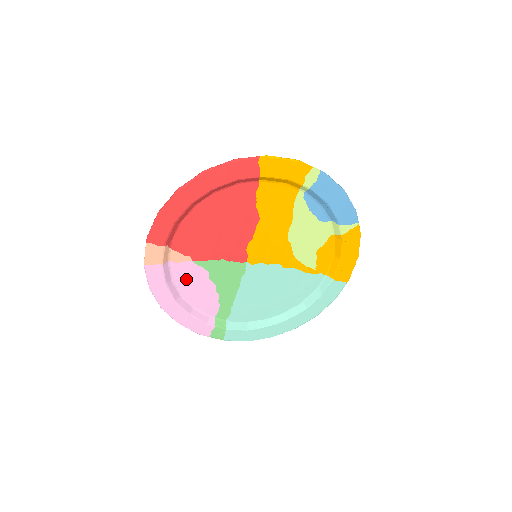
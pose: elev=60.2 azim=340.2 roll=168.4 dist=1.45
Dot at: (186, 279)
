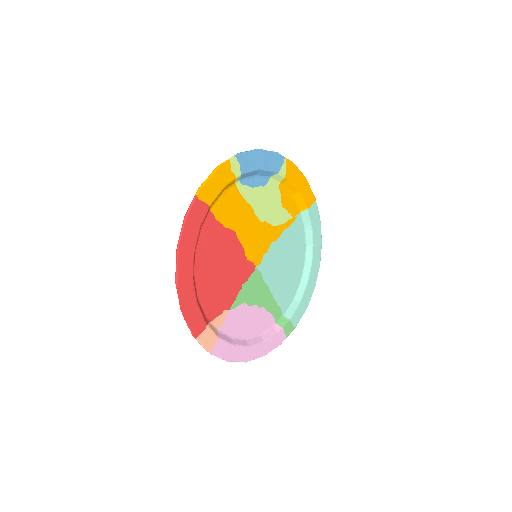
Dot at: (238, 326)
